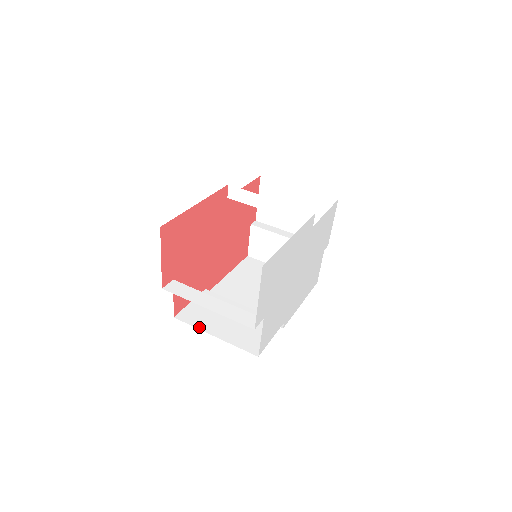
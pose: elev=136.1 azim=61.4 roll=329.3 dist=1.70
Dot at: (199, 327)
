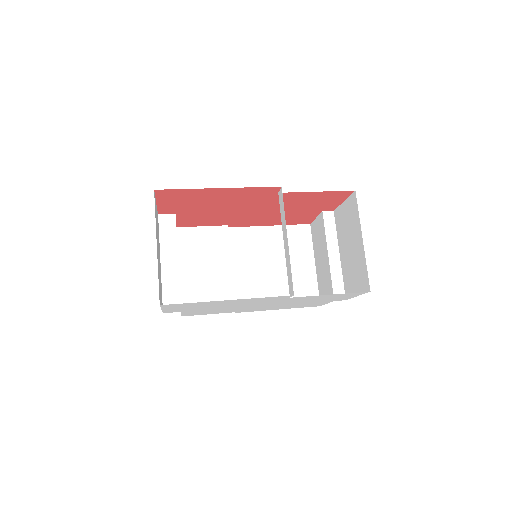
Dot at: (180, 253)
